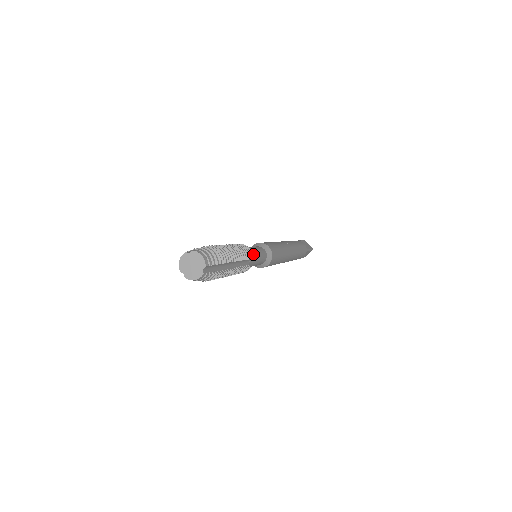
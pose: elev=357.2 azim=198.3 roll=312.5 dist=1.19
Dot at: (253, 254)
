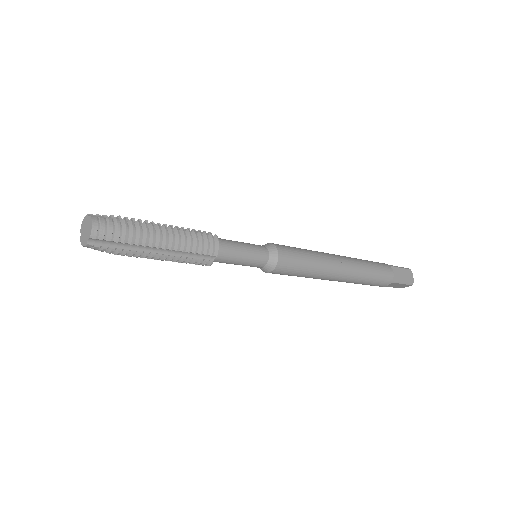
Dot at: (230, 252)
